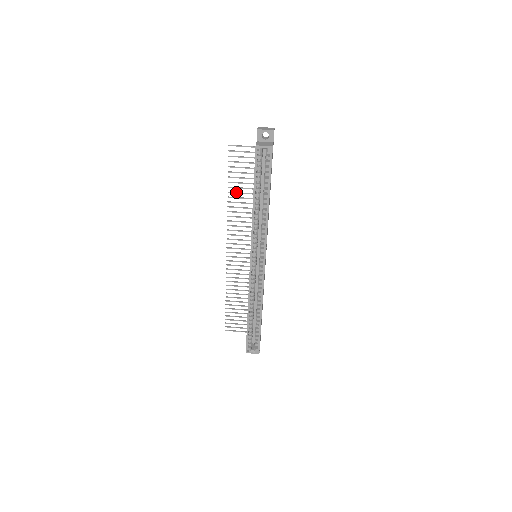
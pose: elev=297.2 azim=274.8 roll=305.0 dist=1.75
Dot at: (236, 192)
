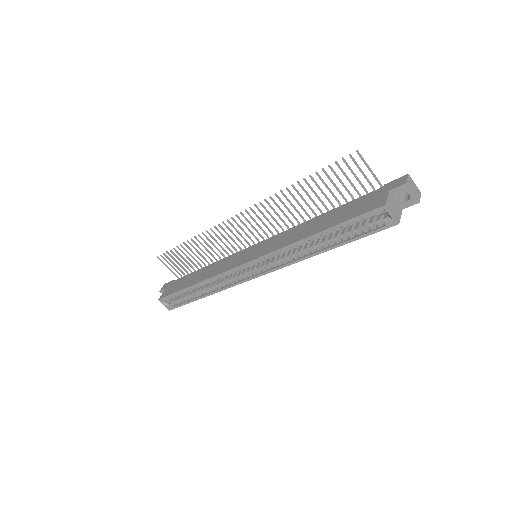
Dot at: (306, 191)
